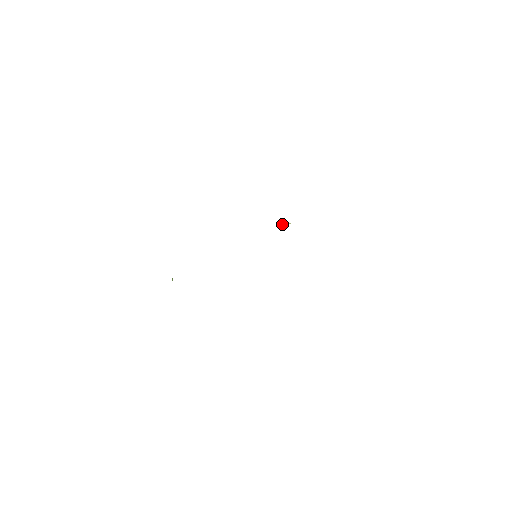
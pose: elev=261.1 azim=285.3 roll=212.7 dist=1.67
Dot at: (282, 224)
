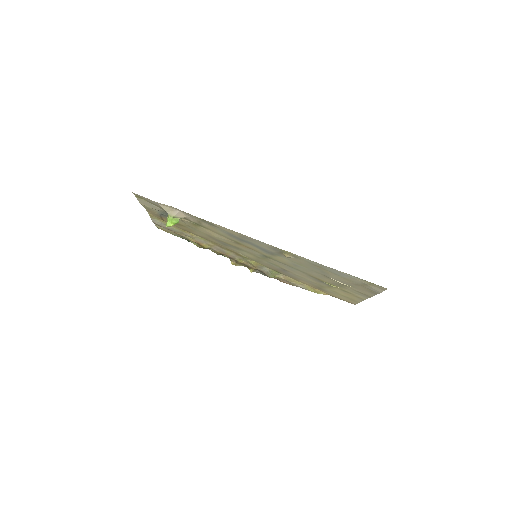
Dot at: (272, 270)
